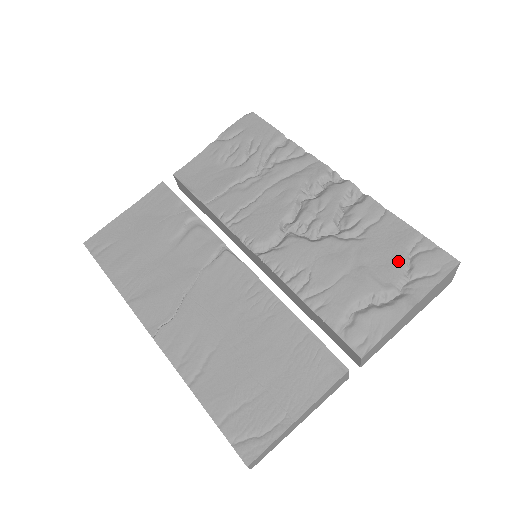
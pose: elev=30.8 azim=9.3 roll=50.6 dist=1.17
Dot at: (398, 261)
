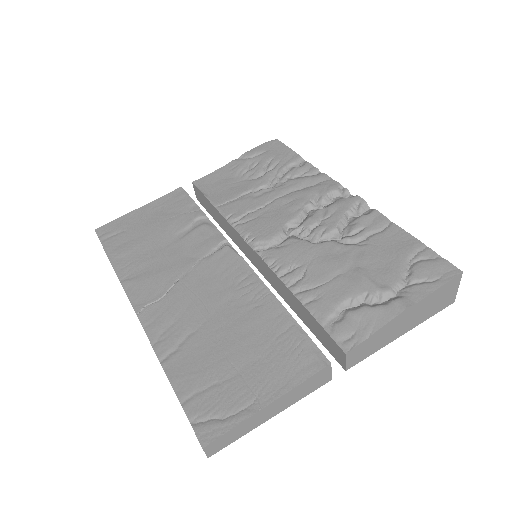
Dot at: (397, 266)
